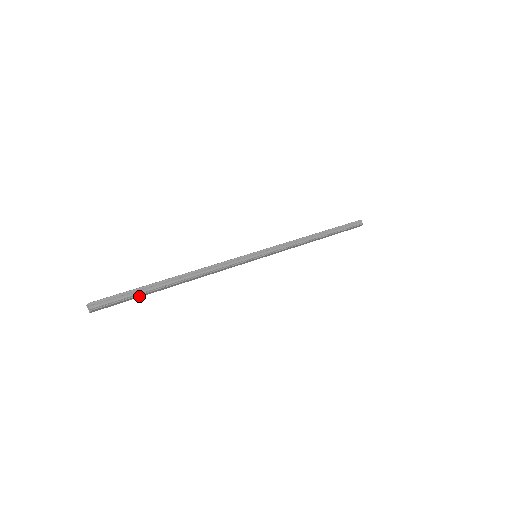
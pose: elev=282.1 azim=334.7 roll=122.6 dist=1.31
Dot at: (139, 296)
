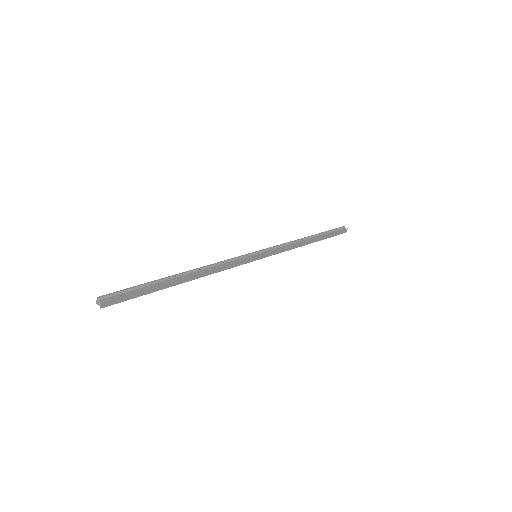
Dot at: (149, 291)
